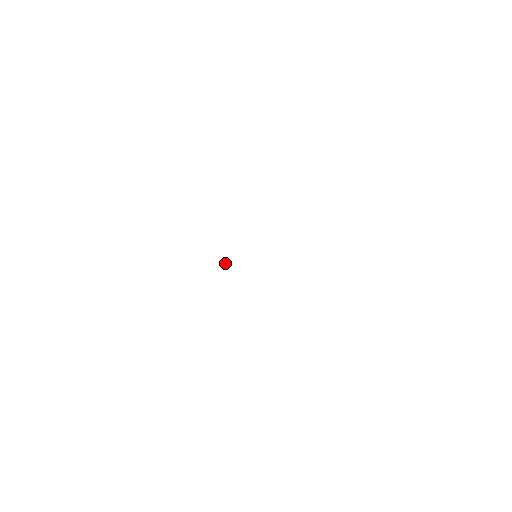
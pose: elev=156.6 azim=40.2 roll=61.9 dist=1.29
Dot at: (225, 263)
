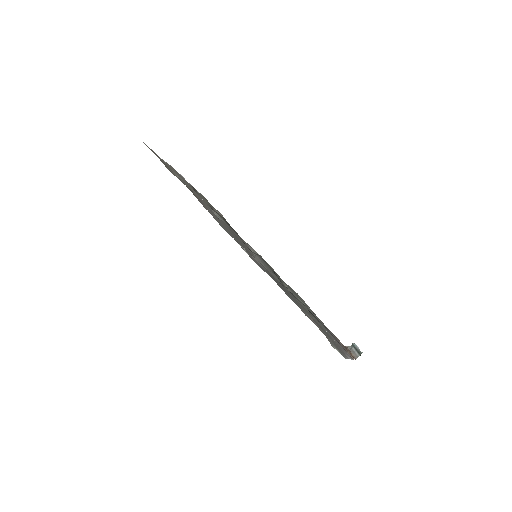
Dot at: occluded
